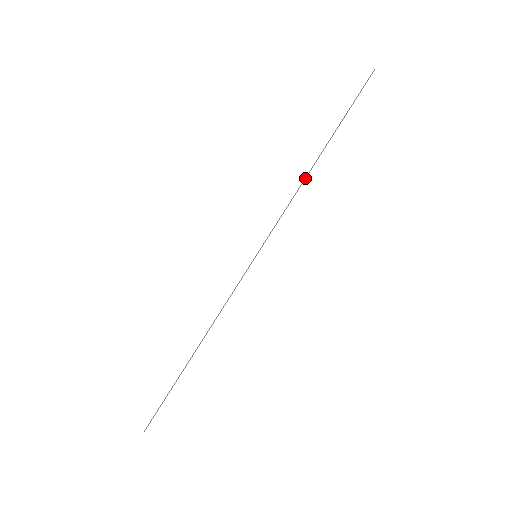
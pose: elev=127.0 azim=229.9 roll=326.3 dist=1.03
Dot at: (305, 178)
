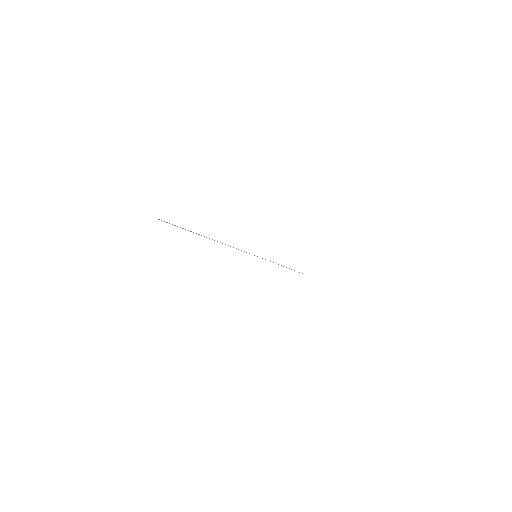
Dot at: occluded
